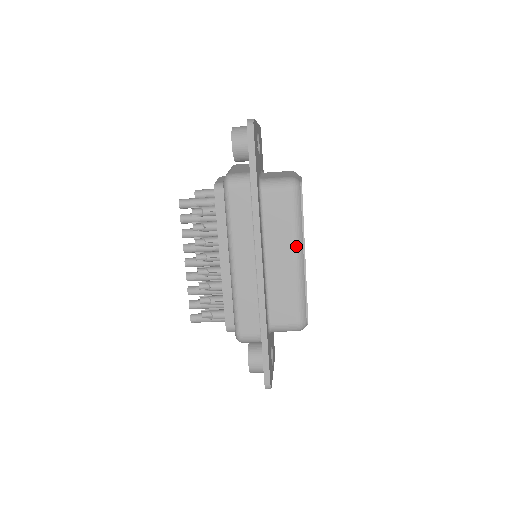
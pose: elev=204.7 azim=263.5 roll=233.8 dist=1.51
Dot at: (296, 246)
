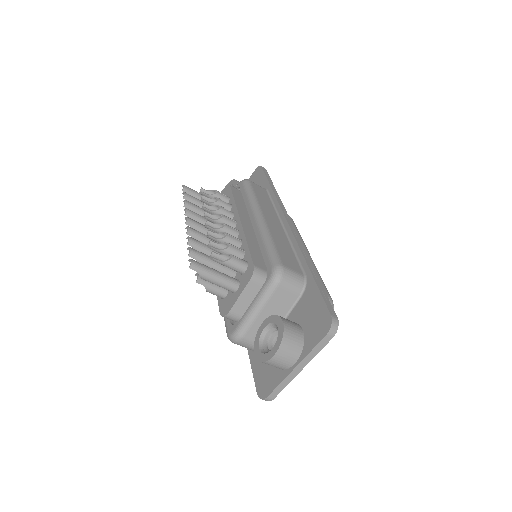
Dot at: (305, 245)
